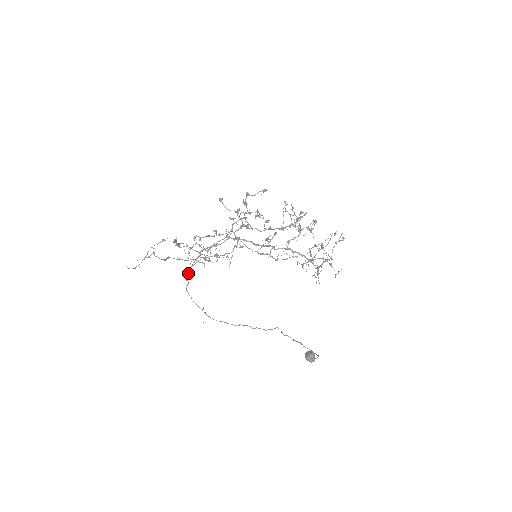
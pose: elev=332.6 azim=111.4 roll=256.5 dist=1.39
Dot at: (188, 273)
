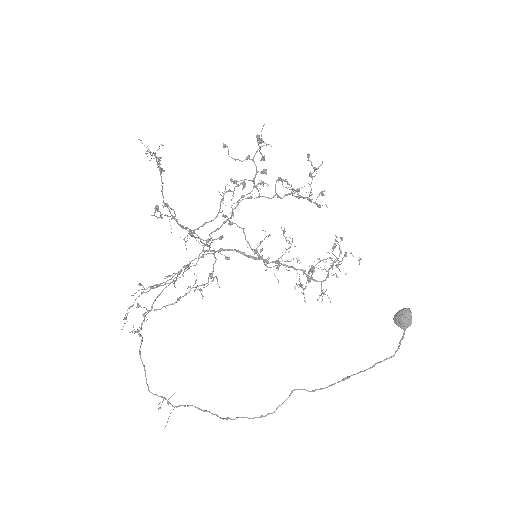
Dot at: (144, 318)
